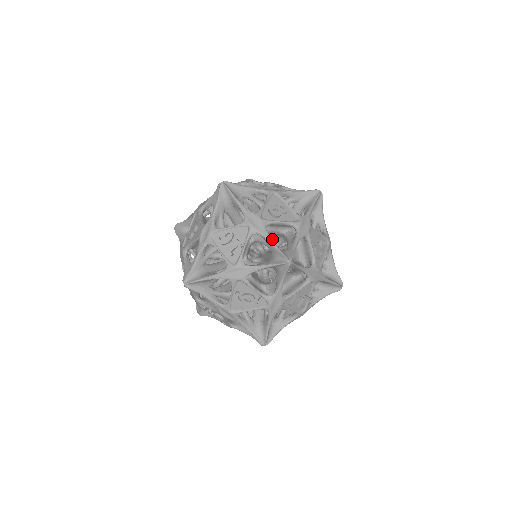
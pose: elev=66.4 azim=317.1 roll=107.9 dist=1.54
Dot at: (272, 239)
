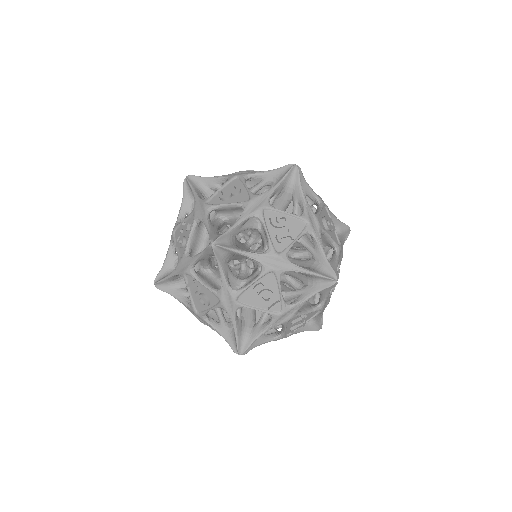
Dot at: (291, 248)
